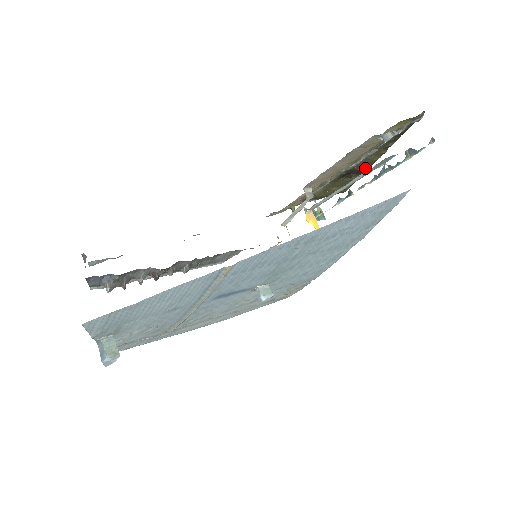
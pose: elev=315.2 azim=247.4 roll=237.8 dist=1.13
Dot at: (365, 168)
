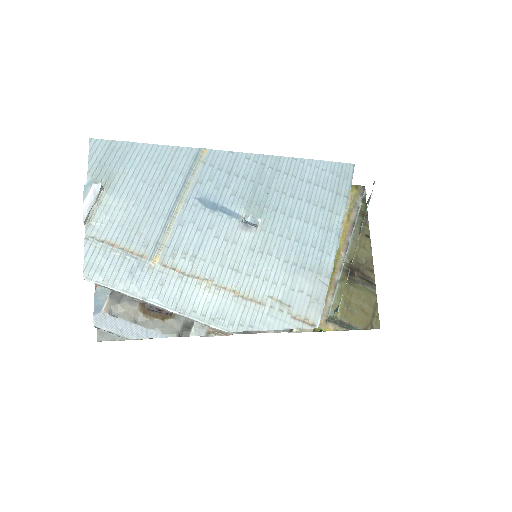
Dot at: (368, 270)
